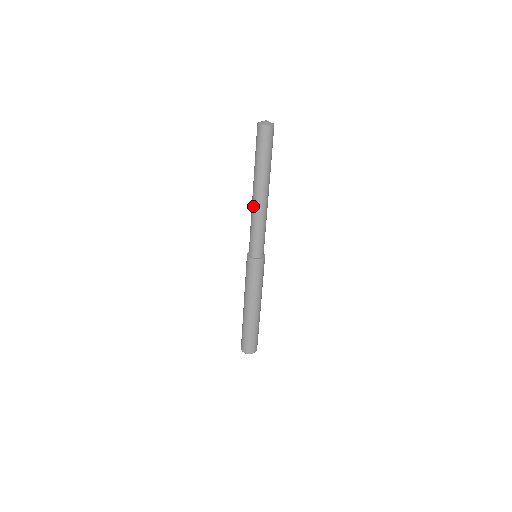
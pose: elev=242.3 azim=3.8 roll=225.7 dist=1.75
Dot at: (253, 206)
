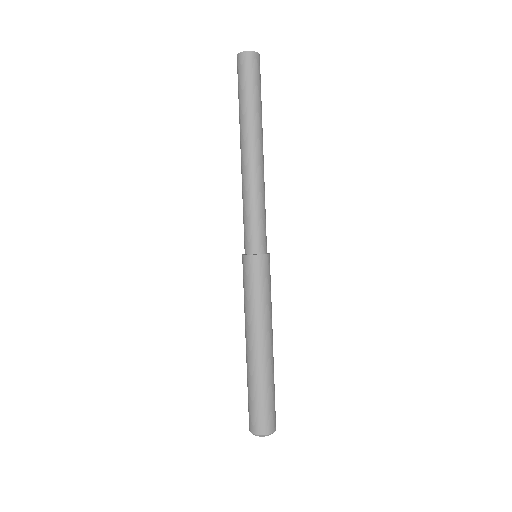
Dot at: (243, 172)
